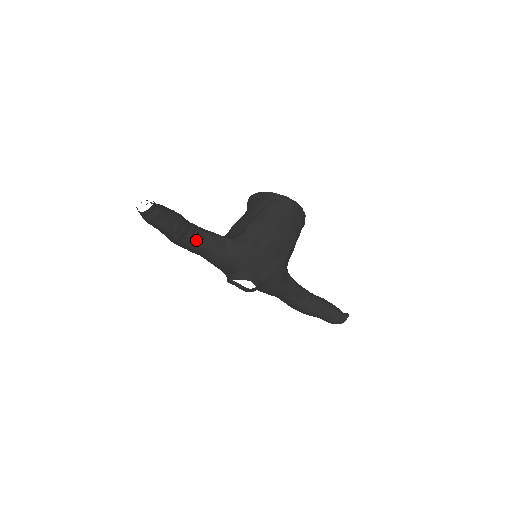
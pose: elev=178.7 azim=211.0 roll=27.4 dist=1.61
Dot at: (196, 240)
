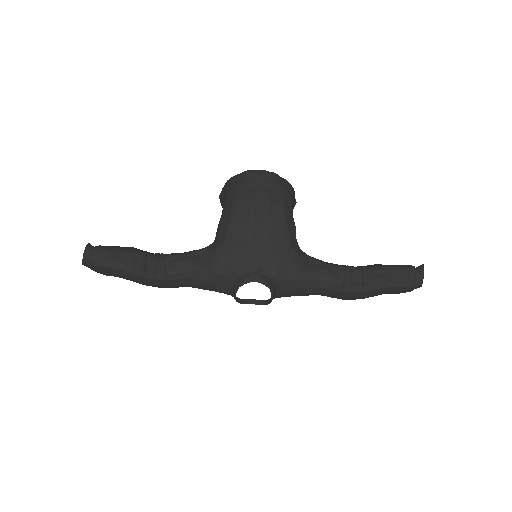
Dot at: (166, 267)
